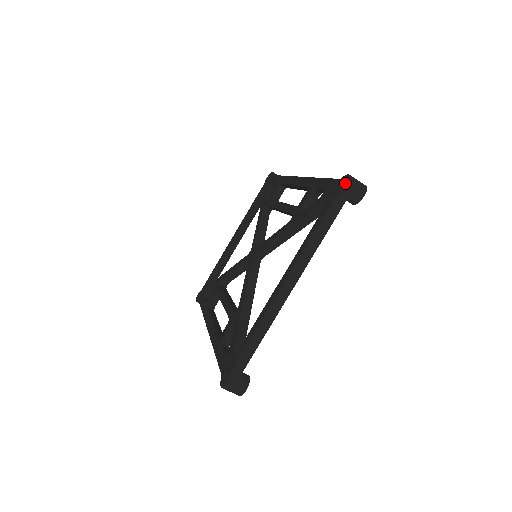
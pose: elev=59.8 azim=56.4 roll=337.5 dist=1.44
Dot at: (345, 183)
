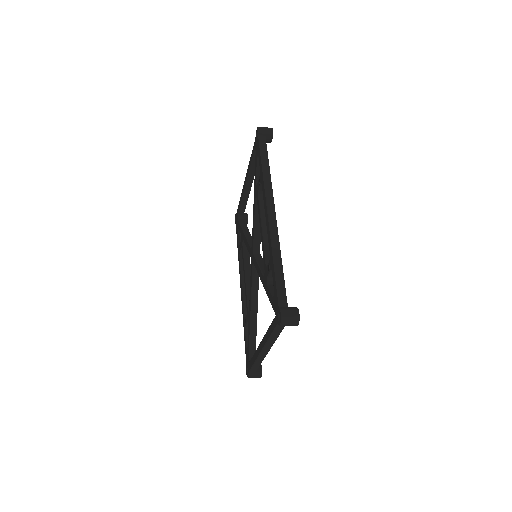
Dot at: (279, 323)
